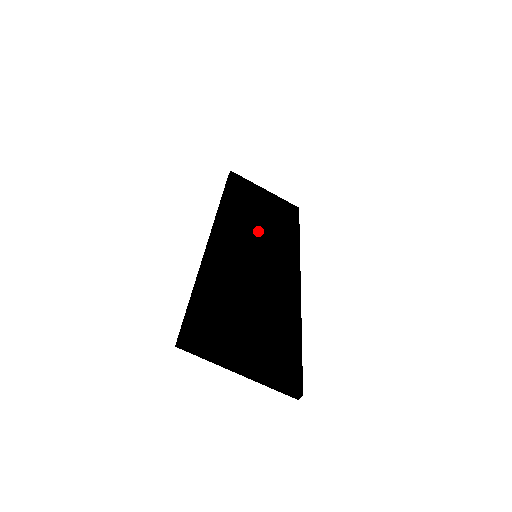
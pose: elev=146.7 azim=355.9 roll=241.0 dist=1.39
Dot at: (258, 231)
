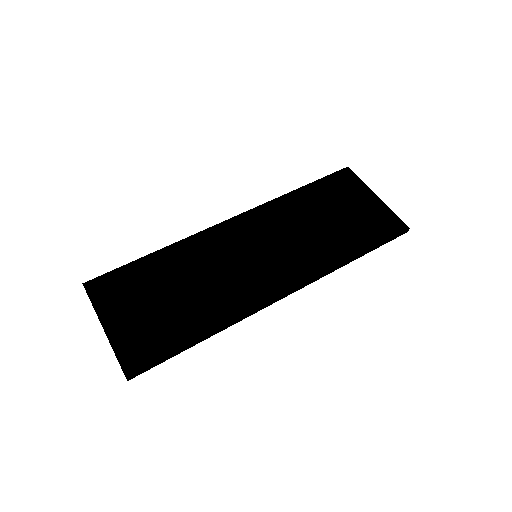
Dot at: (291, 234)
